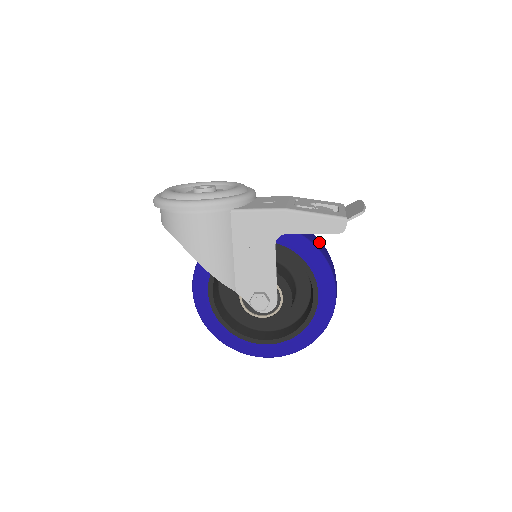
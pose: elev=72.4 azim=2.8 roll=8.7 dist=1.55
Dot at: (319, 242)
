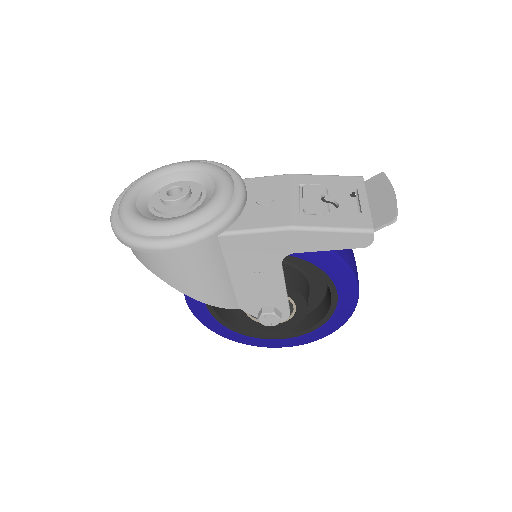
Dot at: occluded
